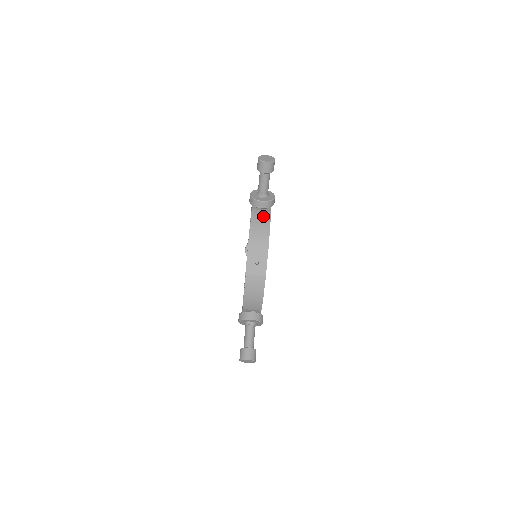
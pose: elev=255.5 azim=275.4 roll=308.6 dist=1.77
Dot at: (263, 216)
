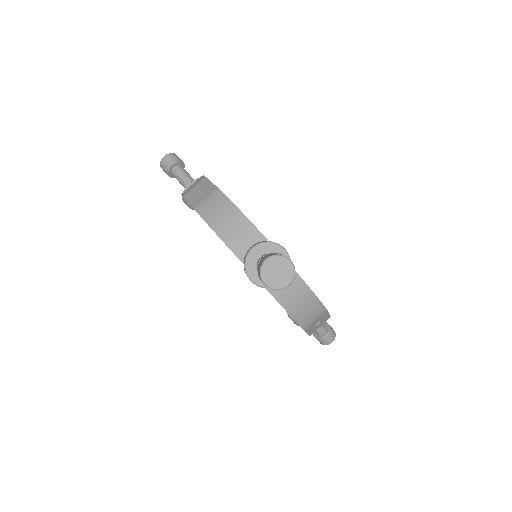
Dot at: occluded
